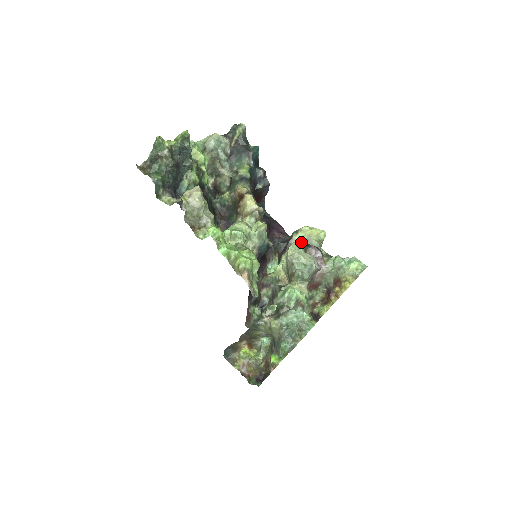
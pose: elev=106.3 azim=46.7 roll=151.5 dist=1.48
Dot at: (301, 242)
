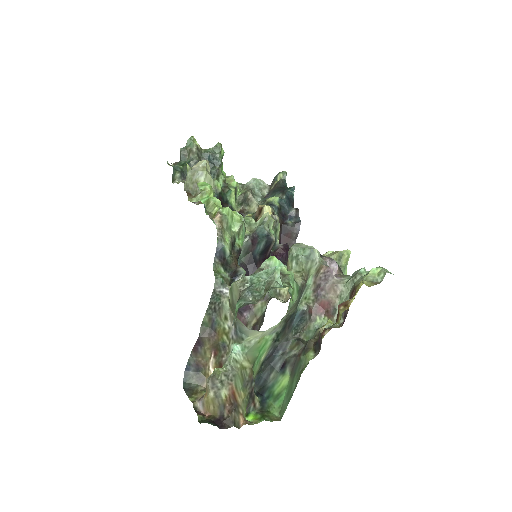
Dot at: (313, 247)
